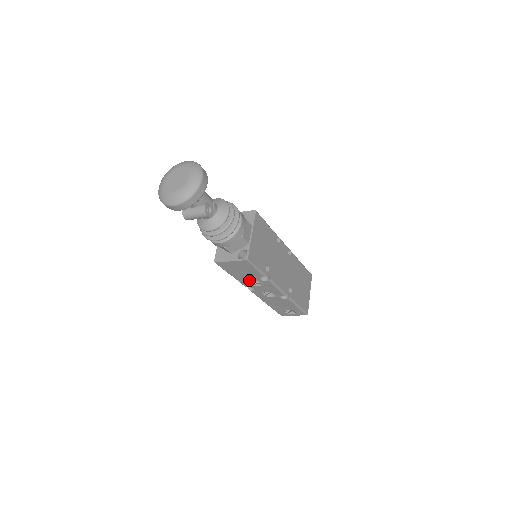
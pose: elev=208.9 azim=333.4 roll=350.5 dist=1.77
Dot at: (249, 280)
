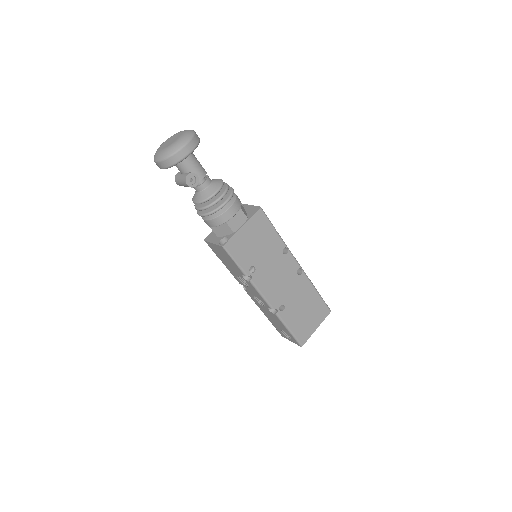
Dot at: (237, 274)
